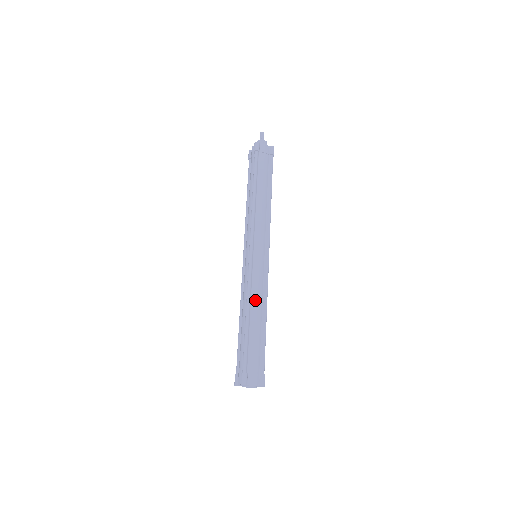
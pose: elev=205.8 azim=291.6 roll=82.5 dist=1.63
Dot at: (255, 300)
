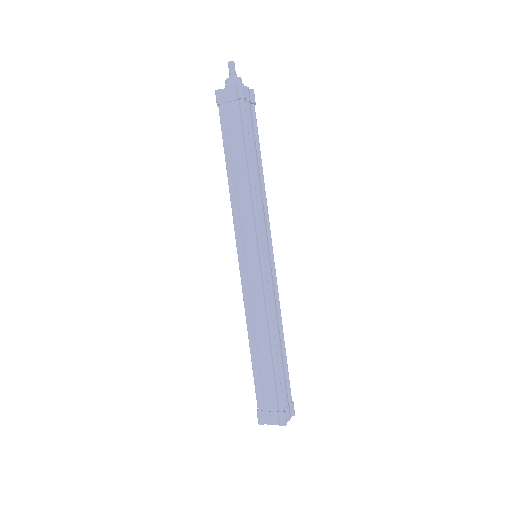
Dot at: (255, 322)
